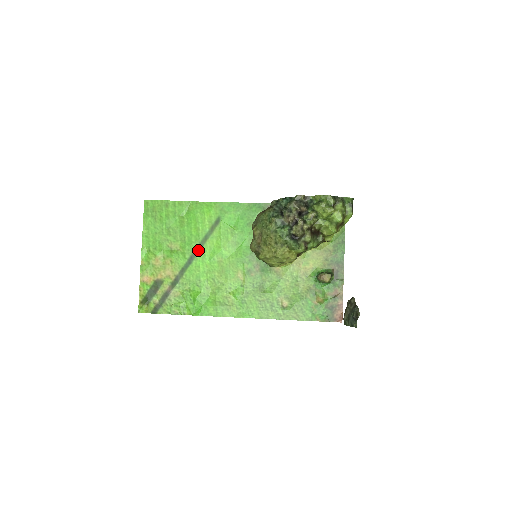
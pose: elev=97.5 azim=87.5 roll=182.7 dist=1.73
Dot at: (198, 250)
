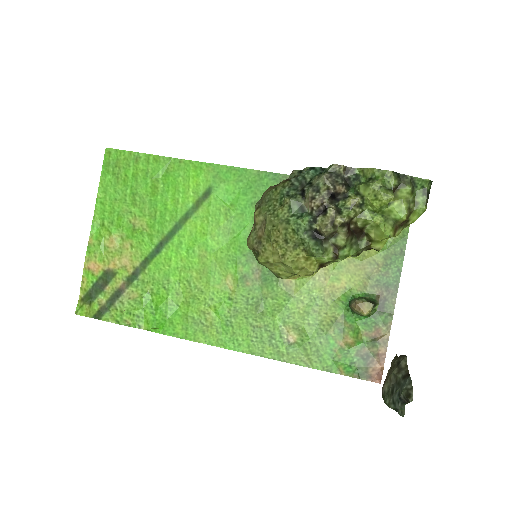
Dot at: (172, 234)
